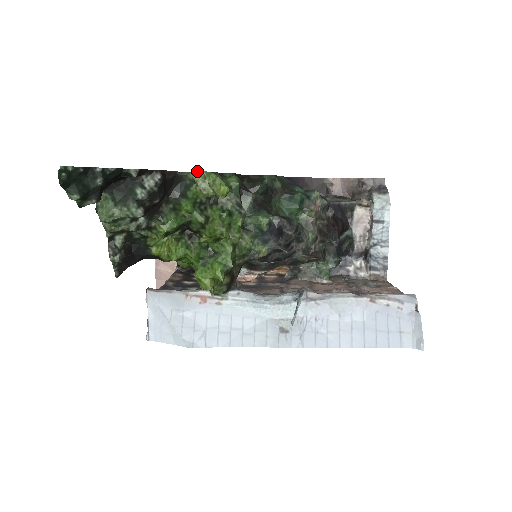
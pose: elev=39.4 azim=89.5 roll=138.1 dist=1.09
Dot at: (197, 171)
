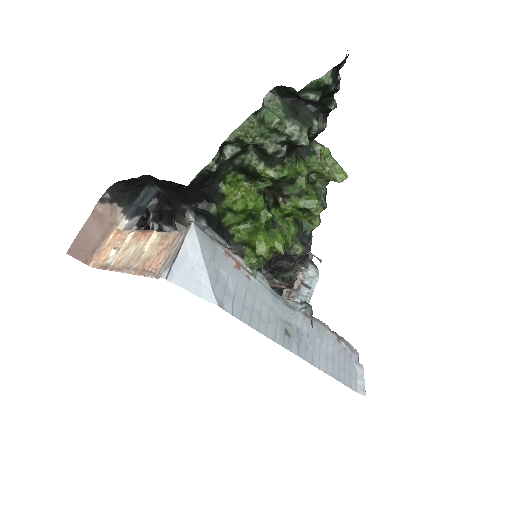
Dot at: occluded
